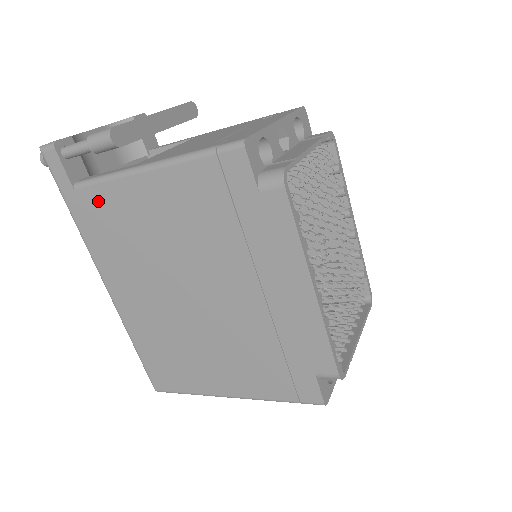
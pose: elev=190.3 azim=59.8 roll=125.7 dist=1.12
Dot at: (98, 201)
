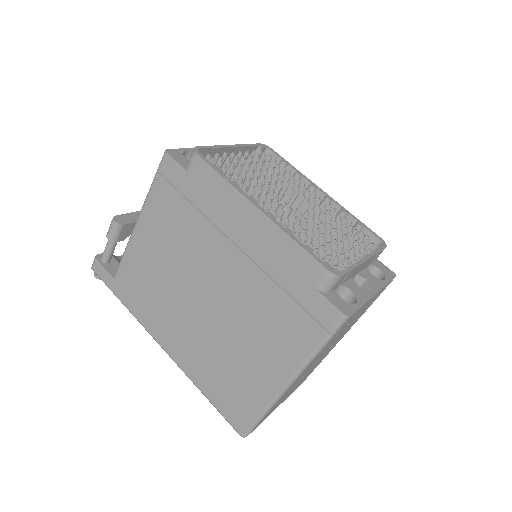
Dot at: (128, 274)
